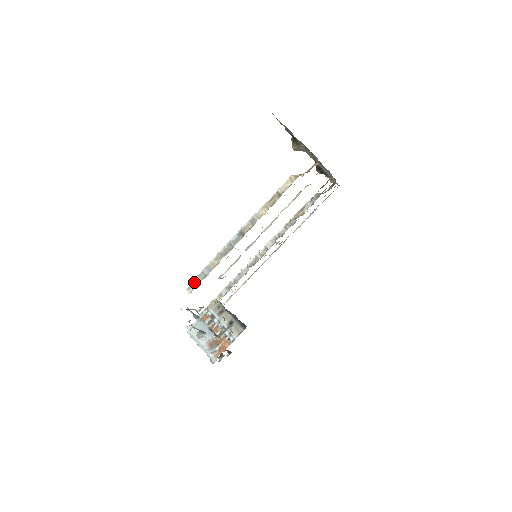
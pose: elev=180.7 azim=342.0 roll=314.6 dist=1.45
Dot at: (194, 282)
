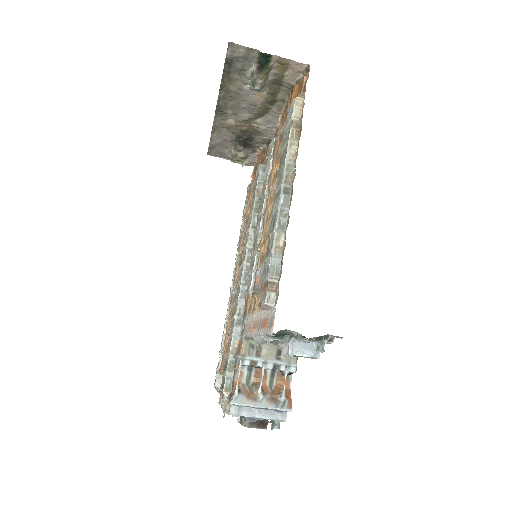
Dot at: (270, 286)
